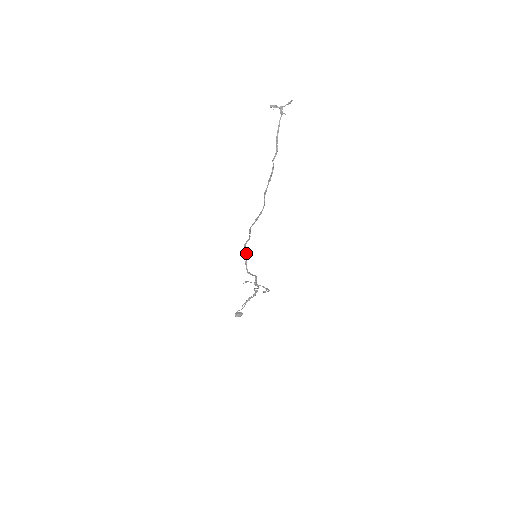
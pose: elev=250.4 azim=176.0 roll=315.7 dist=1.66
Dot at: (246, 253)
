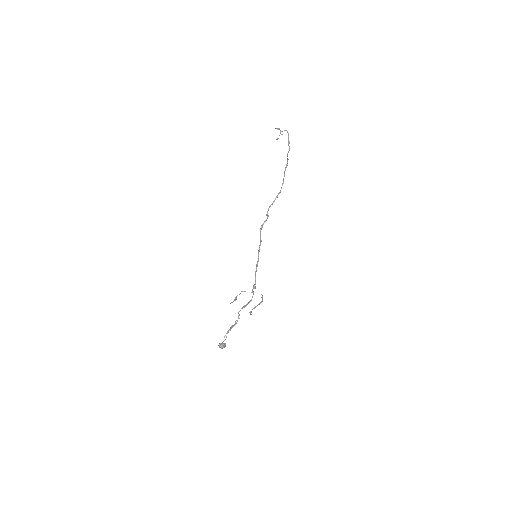
Dot at: (260, 237)
